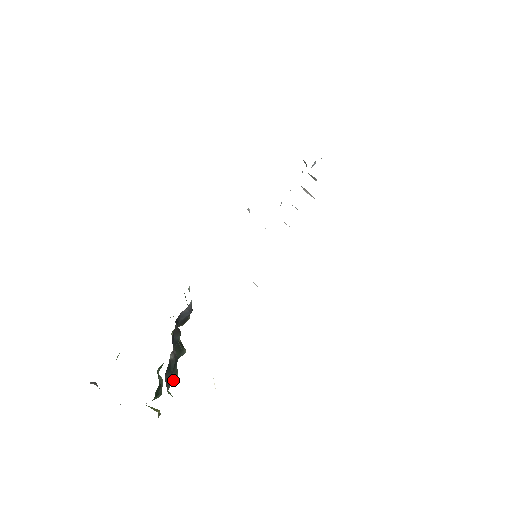
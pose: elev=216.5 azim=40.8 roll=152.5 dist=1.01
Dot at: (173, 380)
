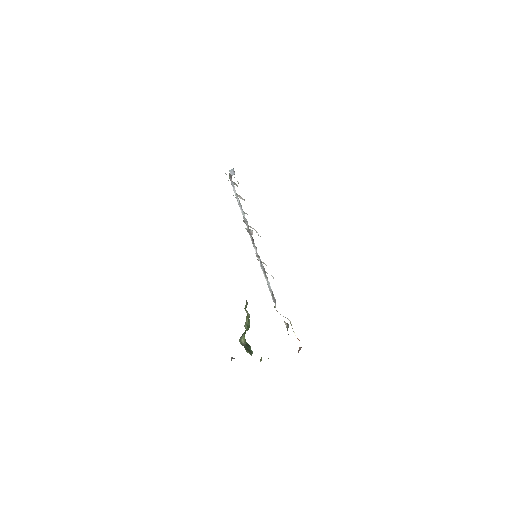
Dot at: occluded
